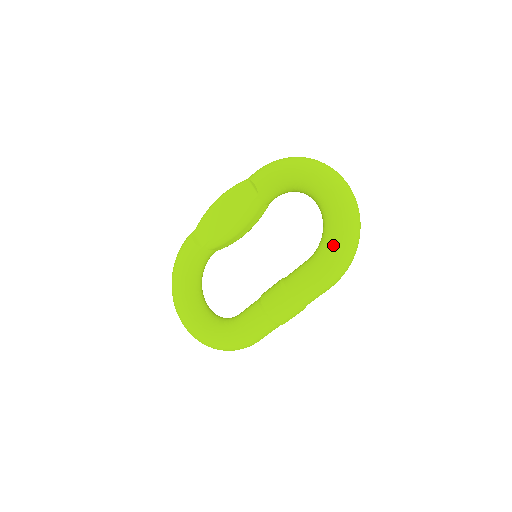
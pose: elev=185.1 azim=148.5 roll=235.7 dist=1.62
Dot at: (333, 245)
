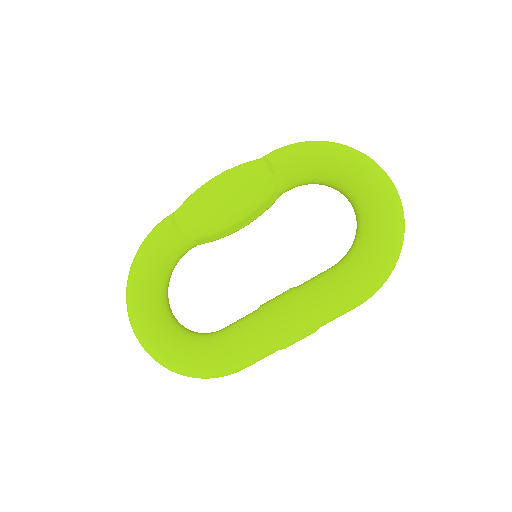
Dot at: (374, 250)
